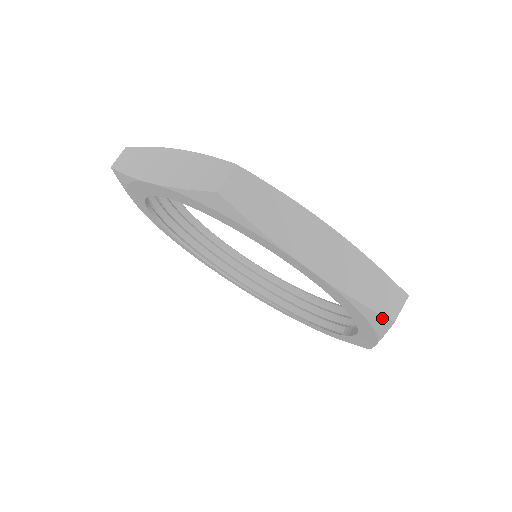
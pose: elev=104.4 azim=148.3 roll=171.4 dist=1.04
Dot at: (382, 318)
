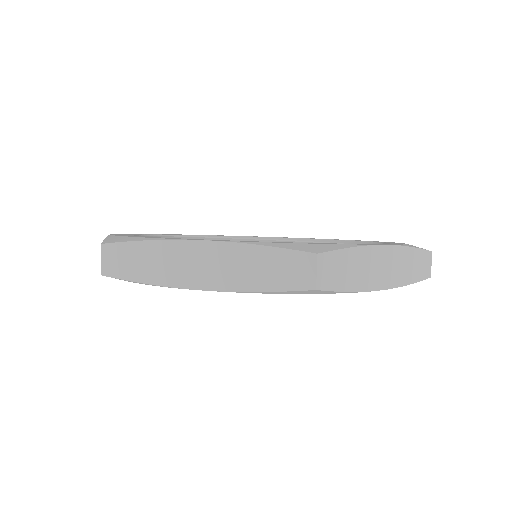
Dot at: (422, 280)
